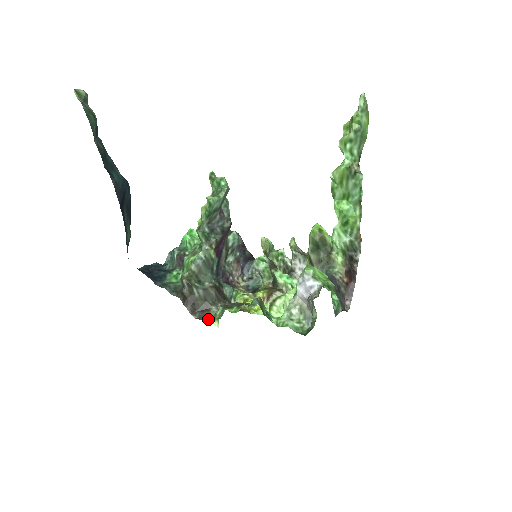
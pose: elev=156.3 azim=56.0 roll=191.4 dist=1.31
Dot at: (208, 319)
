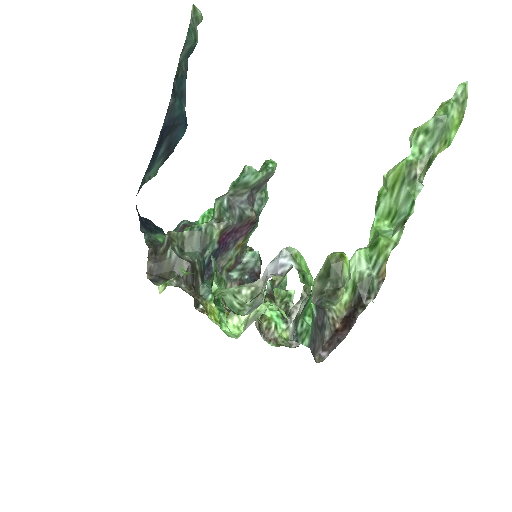
Dot at: (158, 284)
